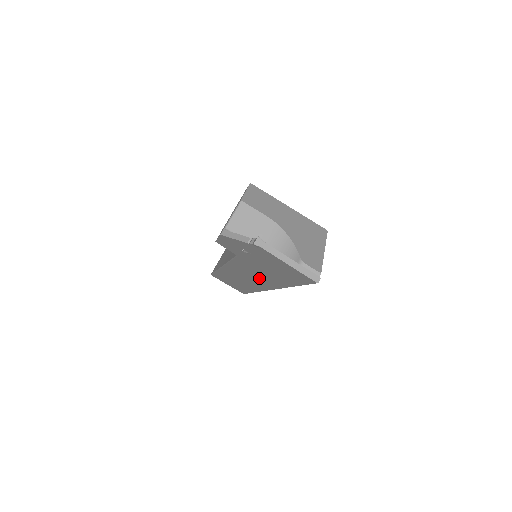
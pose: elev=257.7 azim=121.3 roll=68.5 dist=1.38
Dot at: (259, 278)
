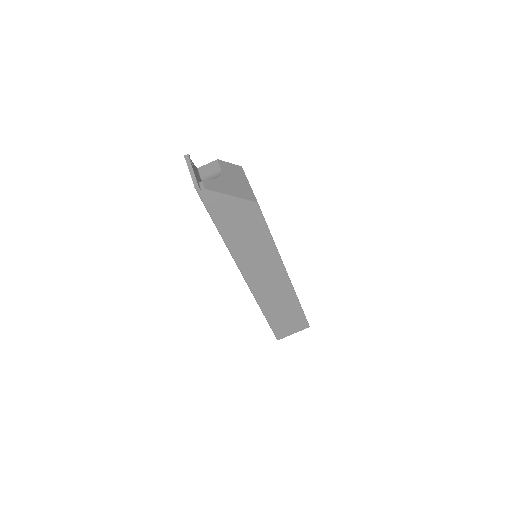
Dot at: occluded
